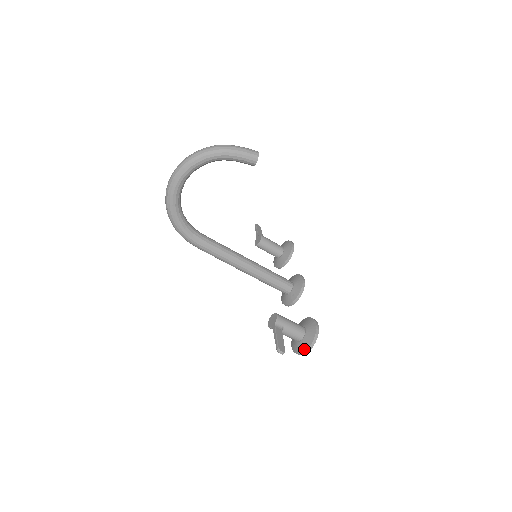
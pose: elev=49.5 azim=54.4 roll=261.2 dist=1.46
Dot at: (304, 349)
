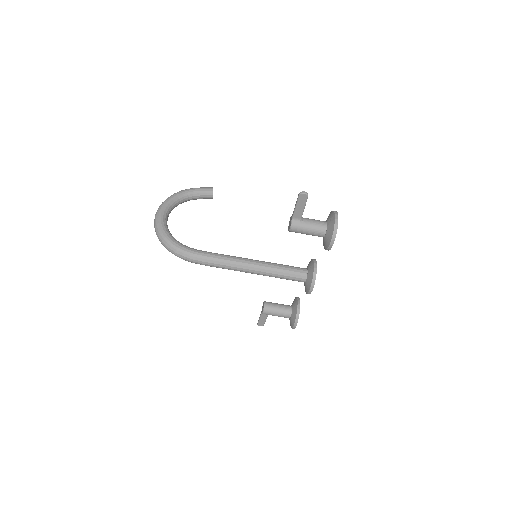
Dot at: (333, 220)
